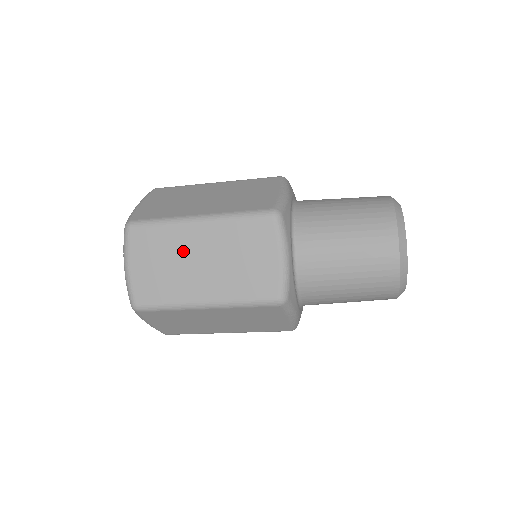
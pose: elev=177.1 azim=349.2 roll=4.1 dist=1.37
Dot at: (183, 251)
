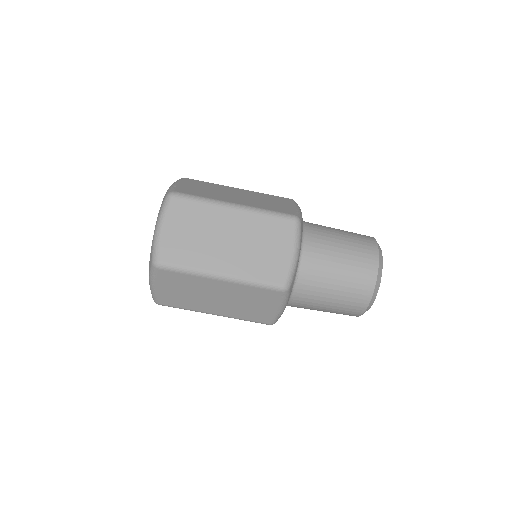
Dot at: (203, 290)
